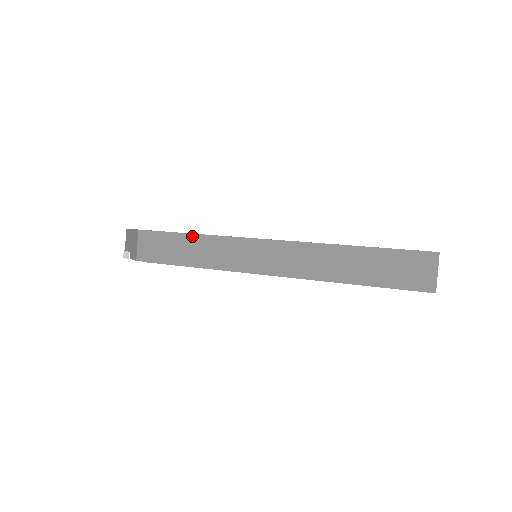
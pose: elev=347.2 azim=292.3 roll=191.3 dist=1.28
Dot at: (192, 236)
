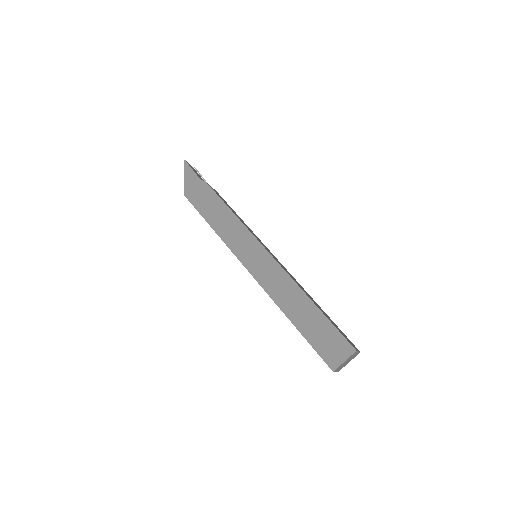
Dot at: (212, 228)
